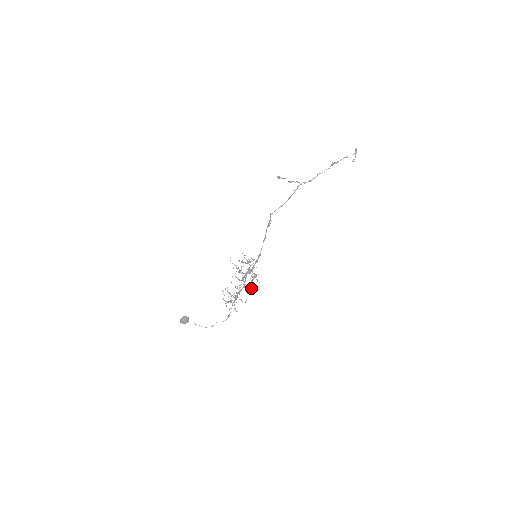
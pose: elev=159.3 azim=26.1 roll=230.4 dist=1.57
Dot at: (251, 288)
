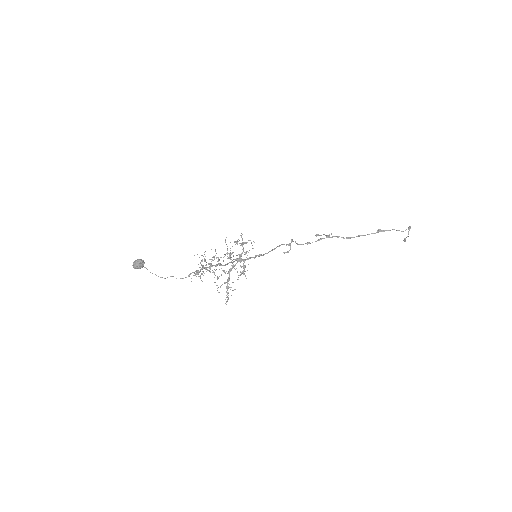
Dot at: (234, 289)
